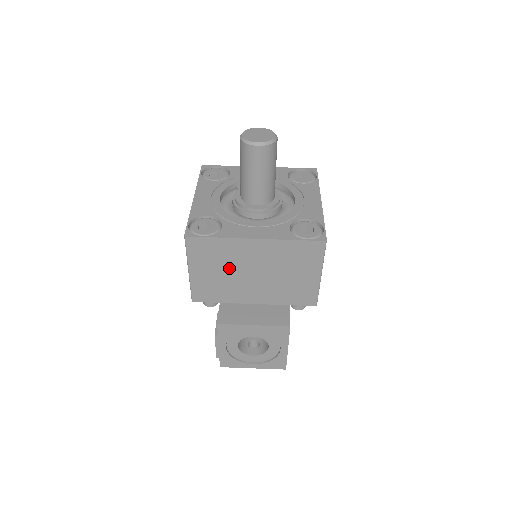
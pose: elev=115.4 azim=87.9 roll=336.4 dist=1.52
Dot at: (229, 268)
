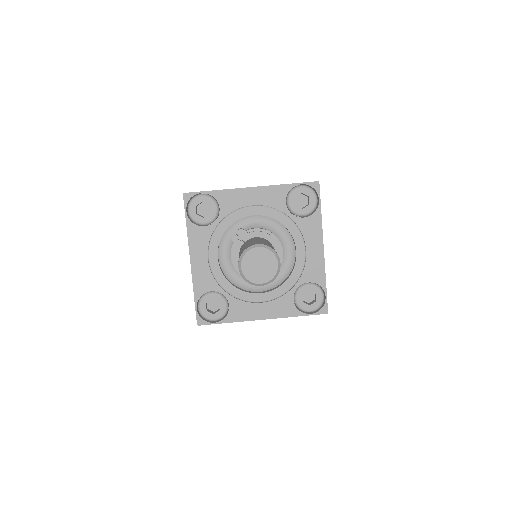
Dot at: occluded
